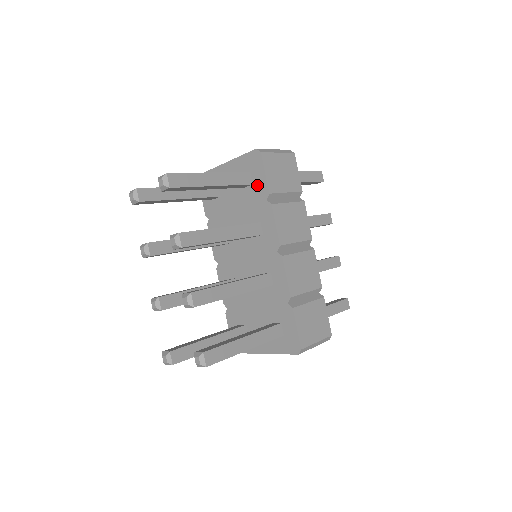
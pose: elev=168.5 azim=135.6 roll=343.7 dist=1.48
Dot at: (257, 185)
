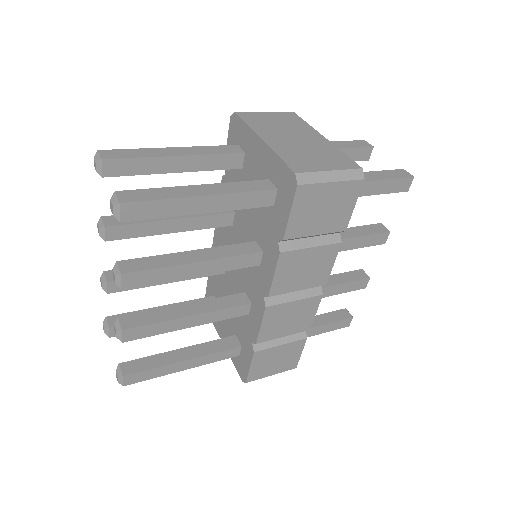
Dot at: (277, 213)
